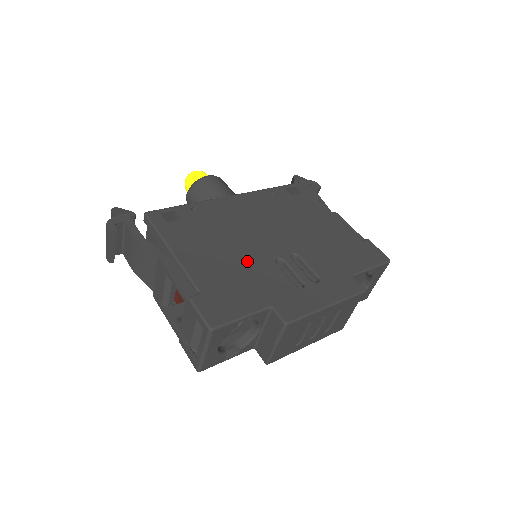
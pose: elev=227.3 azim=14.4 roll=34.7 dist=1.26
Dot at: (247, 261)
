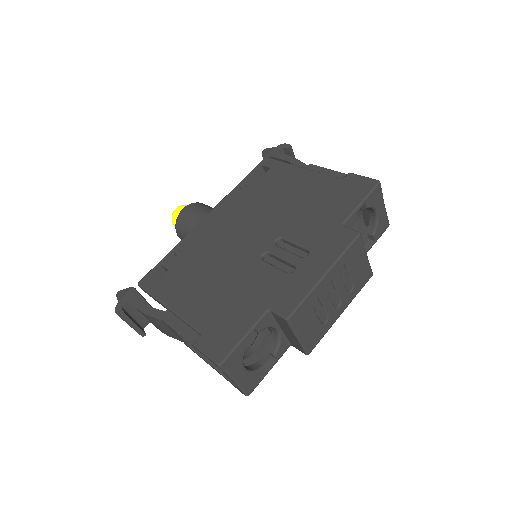
Dot at: (235, 275)
